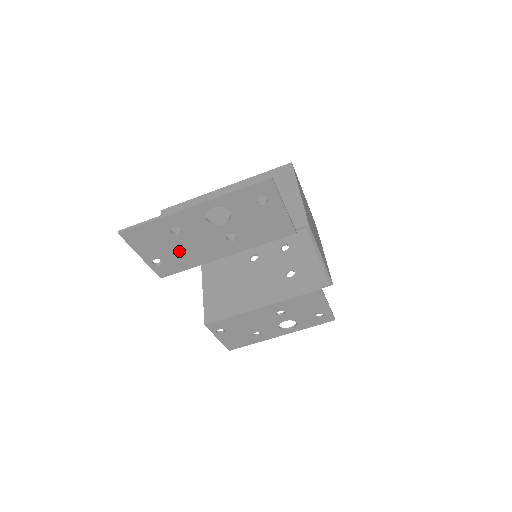
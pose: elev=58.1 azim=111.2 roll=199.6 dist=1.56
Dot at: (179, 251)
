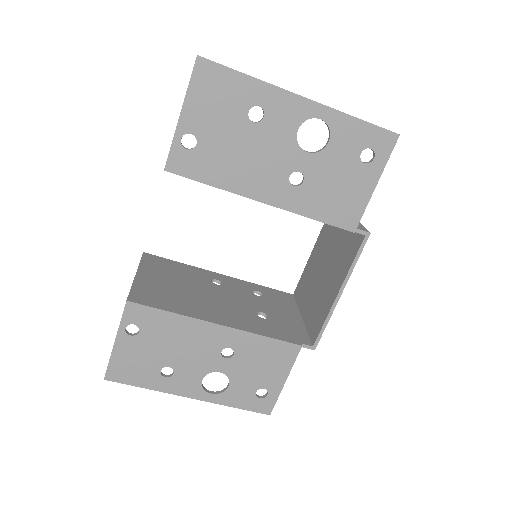
Dot at: (228, 147)
